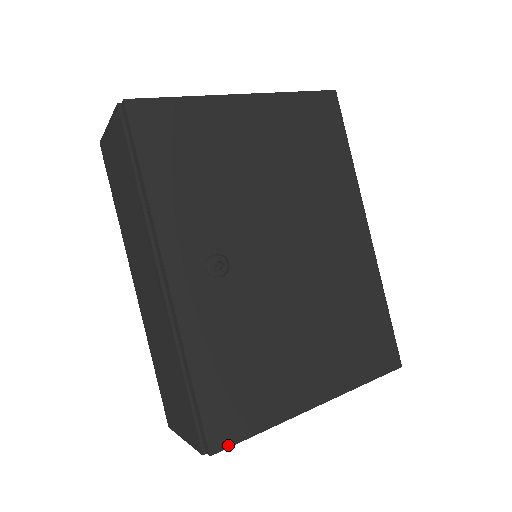
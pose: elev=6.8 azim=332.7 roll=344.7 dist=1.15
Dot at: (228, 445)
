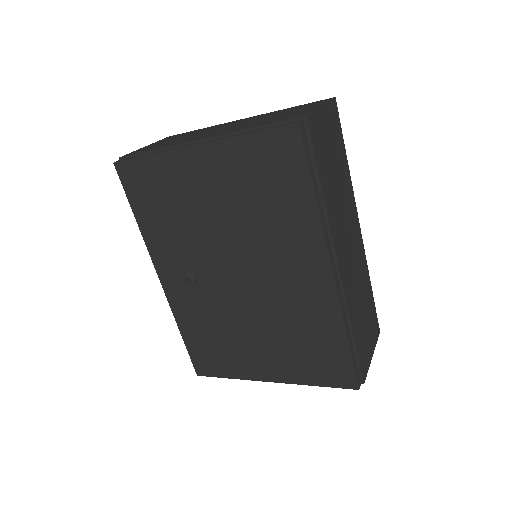
Dot at: (207, 375)
